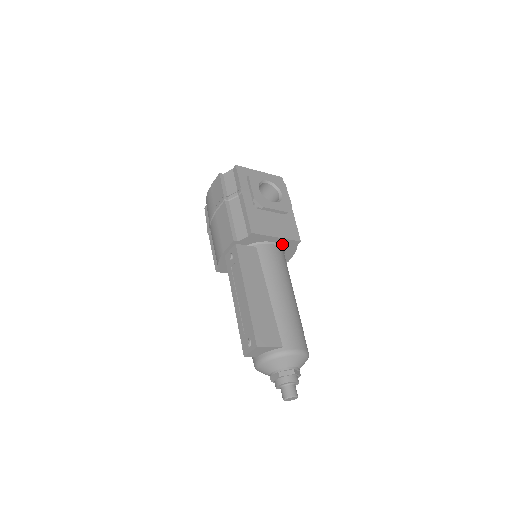
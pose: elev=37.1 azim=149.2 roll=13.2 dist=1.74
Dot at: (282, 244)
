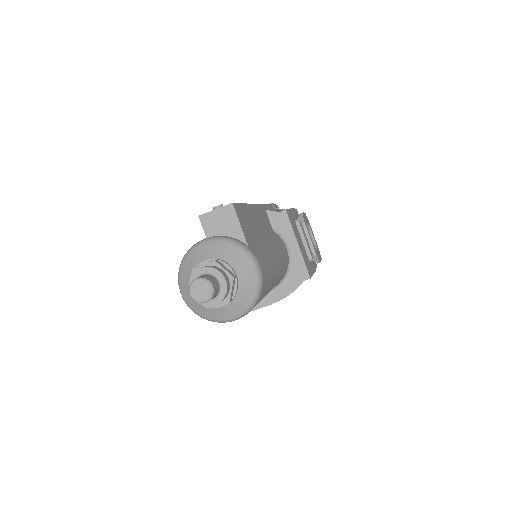
Dot at: (292, 263)
